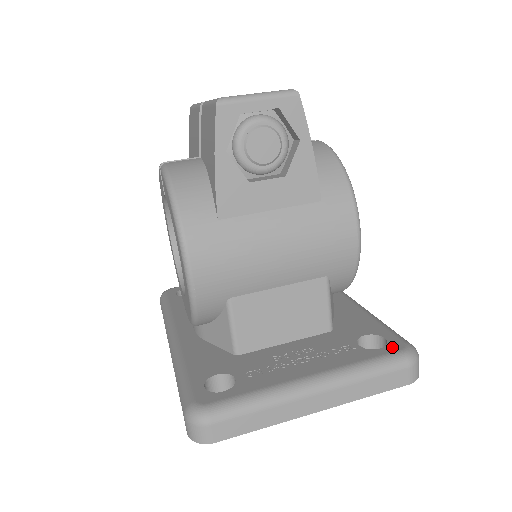
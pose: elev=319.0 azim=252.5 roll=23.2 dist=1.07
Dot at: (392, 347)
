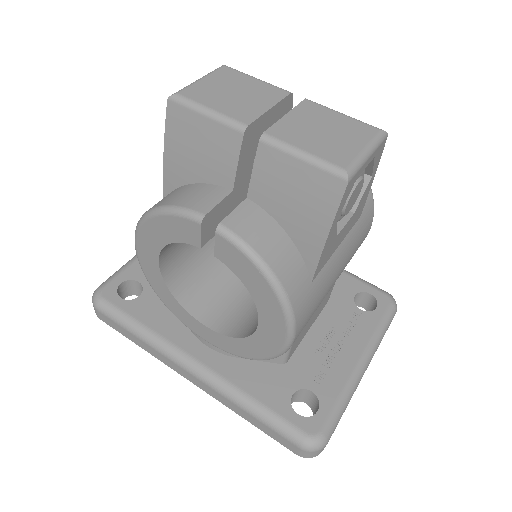
Dot at: (383, 303)
